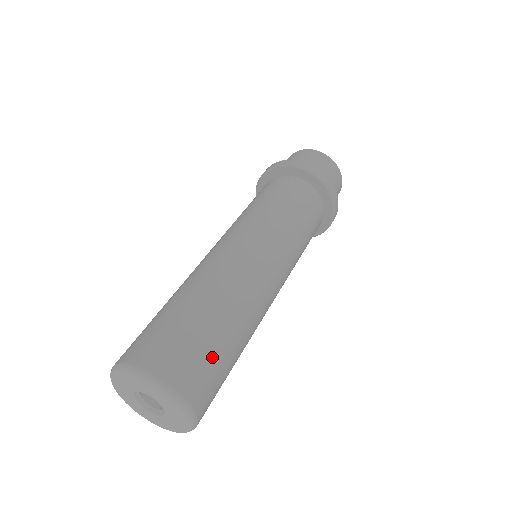
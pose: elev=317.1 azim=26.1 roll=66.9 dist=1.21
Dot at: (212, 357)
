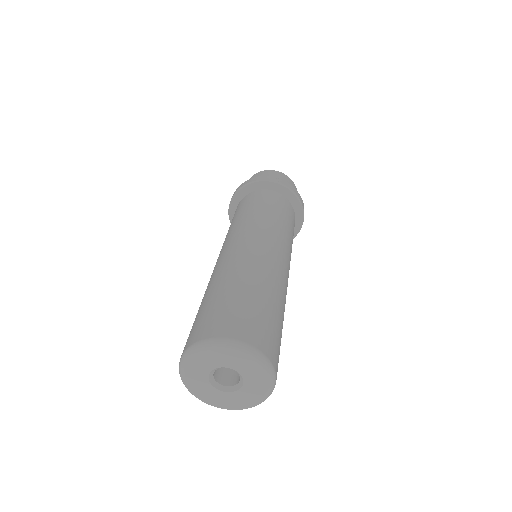
Dot at: (237, 306)
